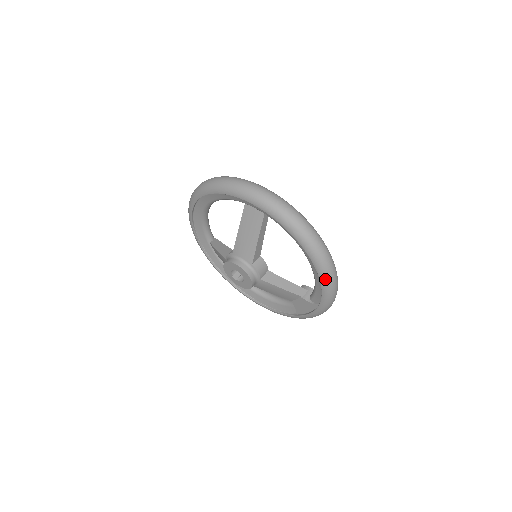
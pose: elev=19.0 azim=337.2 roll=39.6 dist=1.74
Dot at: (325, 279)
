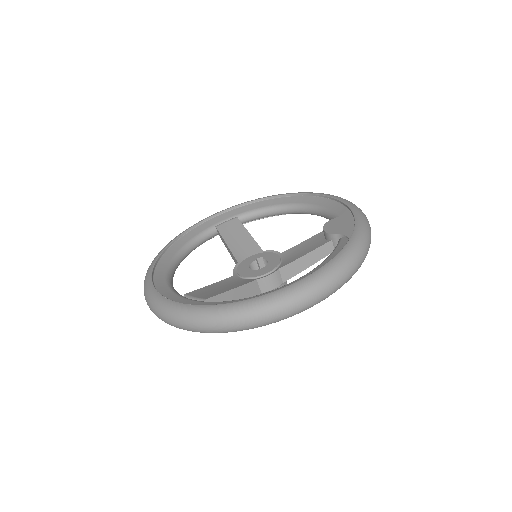
Dot at: occluded
